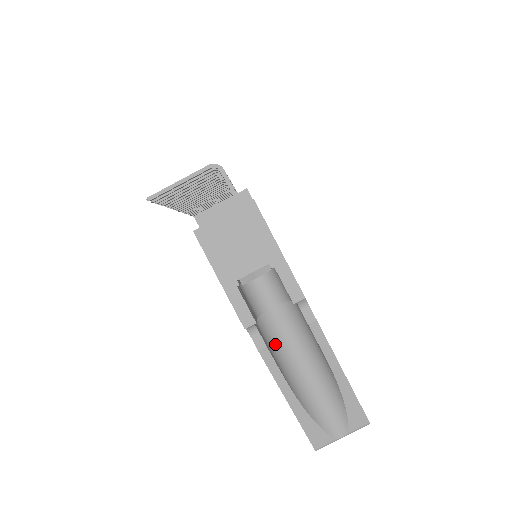
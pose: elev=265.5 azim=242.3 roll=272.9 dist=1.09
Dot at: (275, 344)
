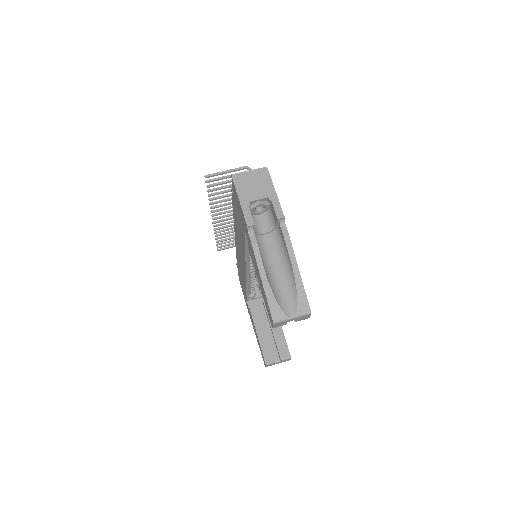
Dot at: (262, 252)
